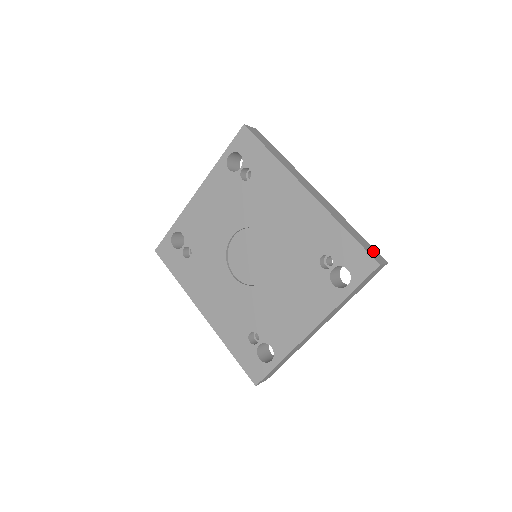
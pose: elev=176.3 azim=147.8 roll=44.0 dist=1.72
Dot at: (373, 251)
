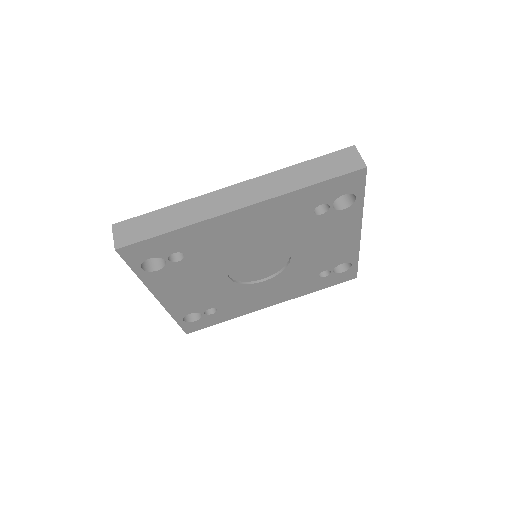
Dot at: (340, 160)
